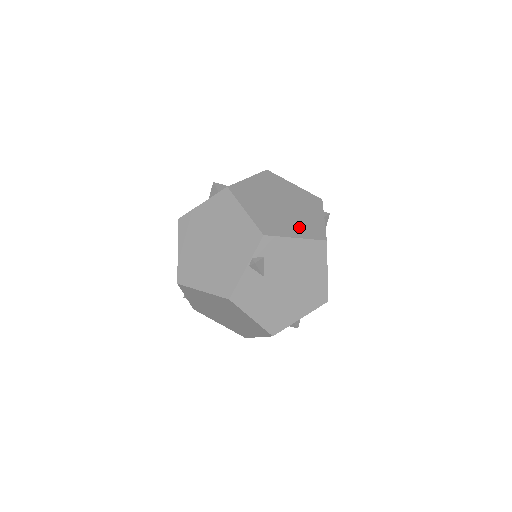
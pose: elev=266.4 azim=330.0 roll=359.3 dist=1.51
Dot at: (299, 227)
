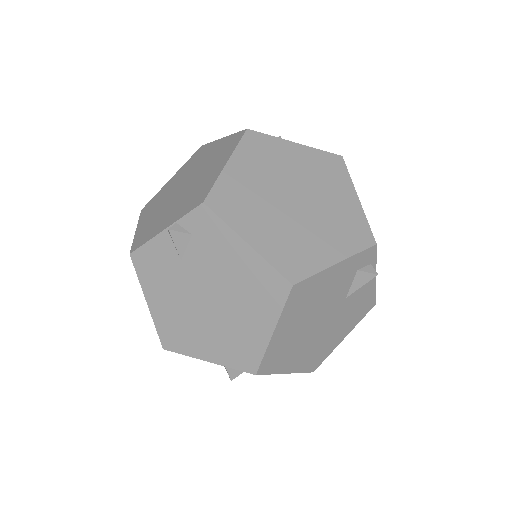
Dot at: (275, 238)
